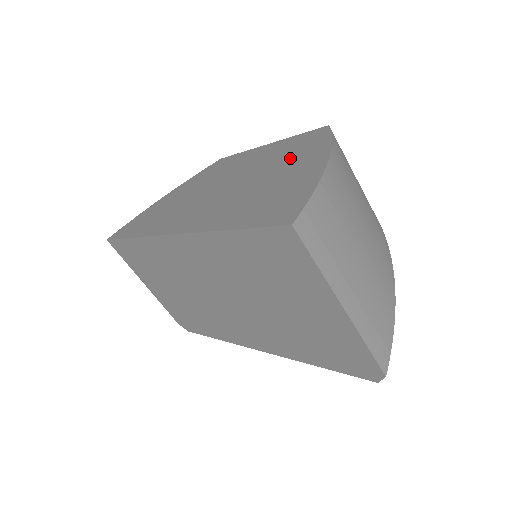
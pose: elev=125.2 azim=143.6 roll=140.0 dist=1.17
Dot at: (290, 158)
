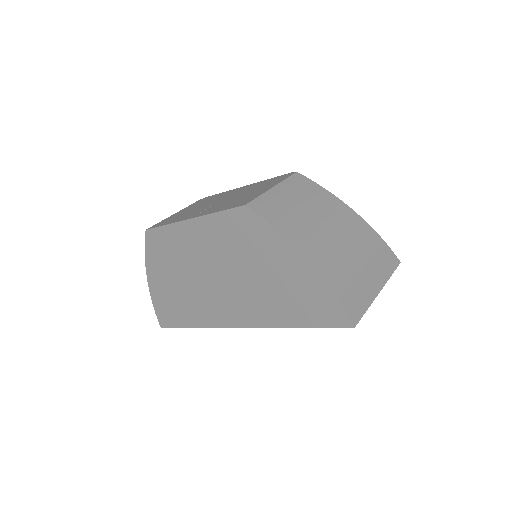
Dot at: (257, 251)
